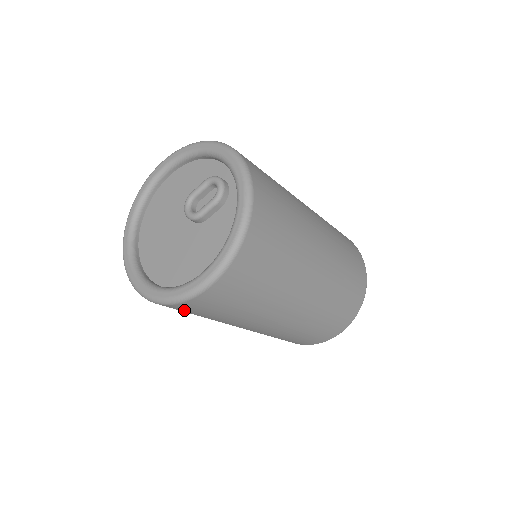
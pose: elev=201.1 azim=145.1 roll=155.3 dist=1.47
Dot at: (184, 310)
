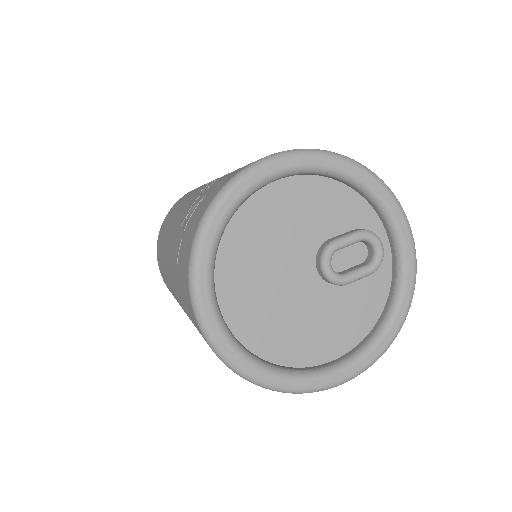
Dot at: occluded
